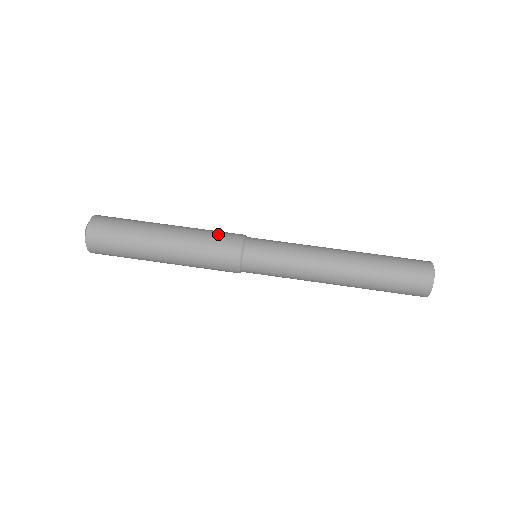
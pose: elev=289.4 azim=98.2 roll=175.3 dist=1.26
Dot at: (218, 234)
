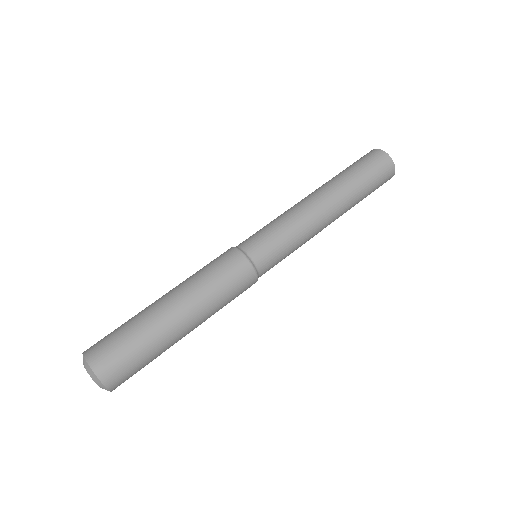
Dot at: (210, 262)
